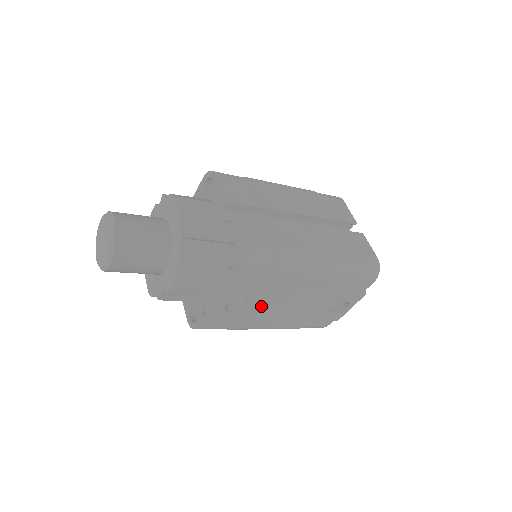
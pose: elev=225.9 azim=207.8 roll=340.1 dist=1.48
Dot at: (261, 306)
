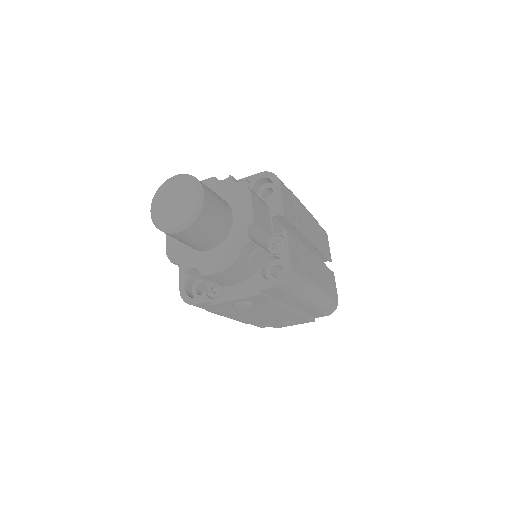
Dot at: (255, 309)
